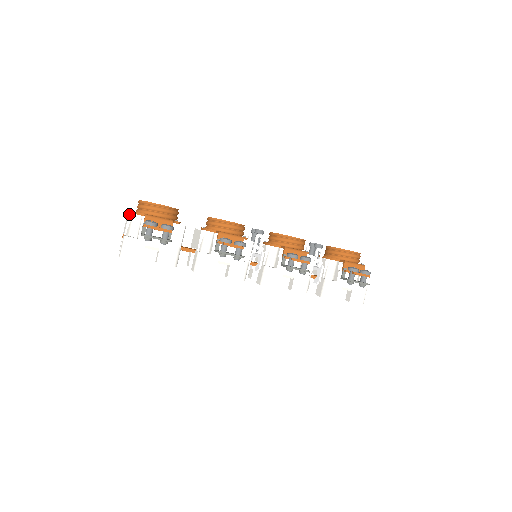
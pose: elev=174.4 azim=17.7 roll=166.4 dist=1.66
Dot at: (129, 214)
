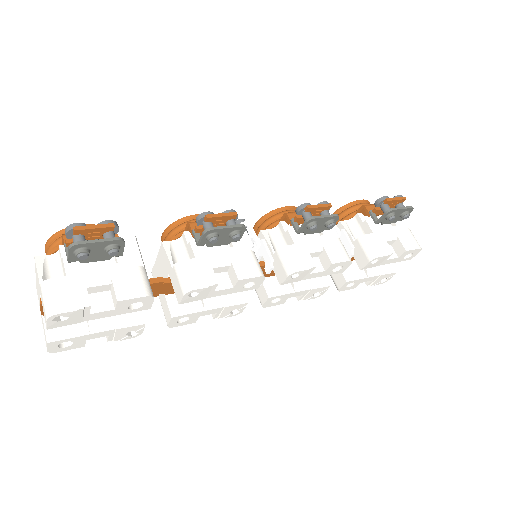
Dot at: (35, 258)
